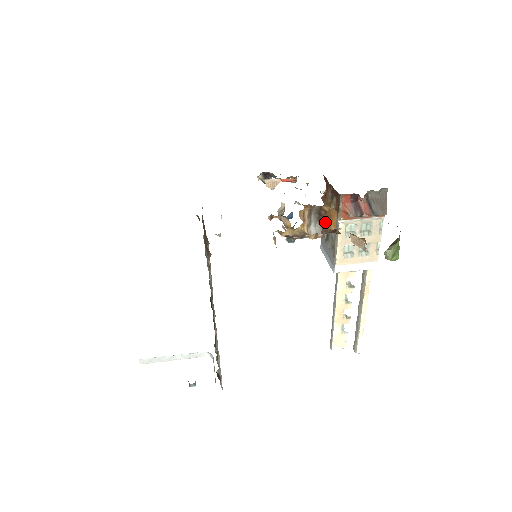
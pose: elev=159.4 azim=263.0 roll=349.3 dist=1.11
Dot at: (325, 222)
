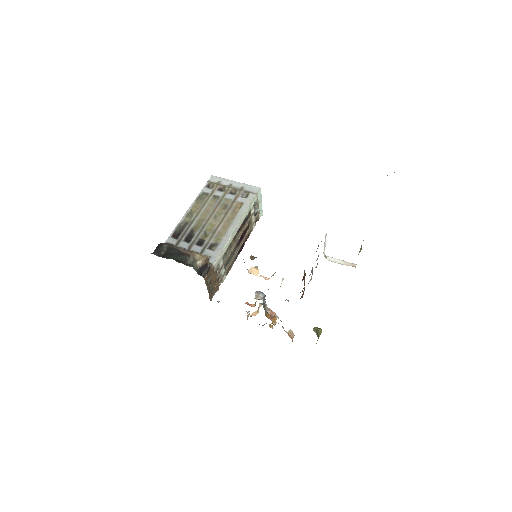
Dot at: occluded
